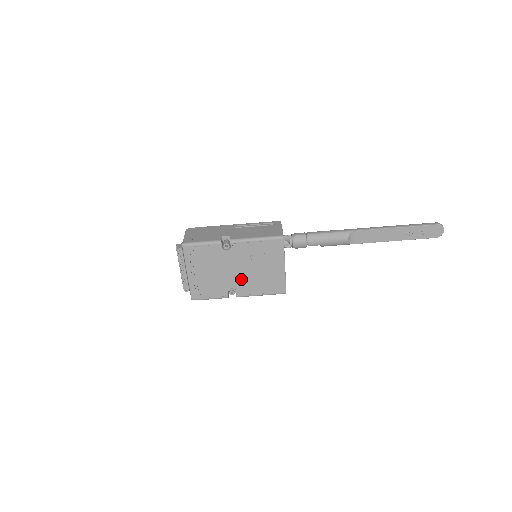
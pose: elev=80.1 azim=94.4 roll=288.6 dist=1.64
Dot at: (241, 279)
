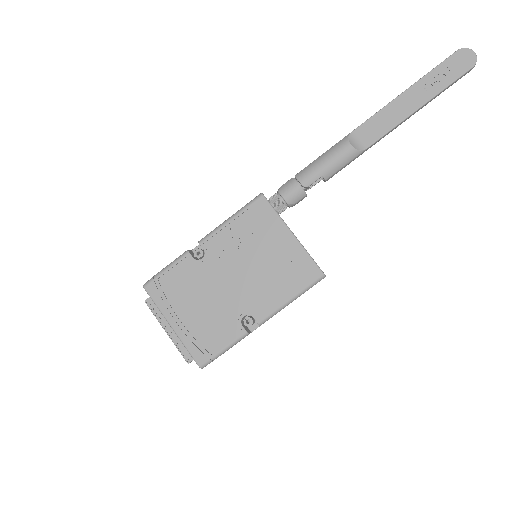
Dot at: (246, 290)
